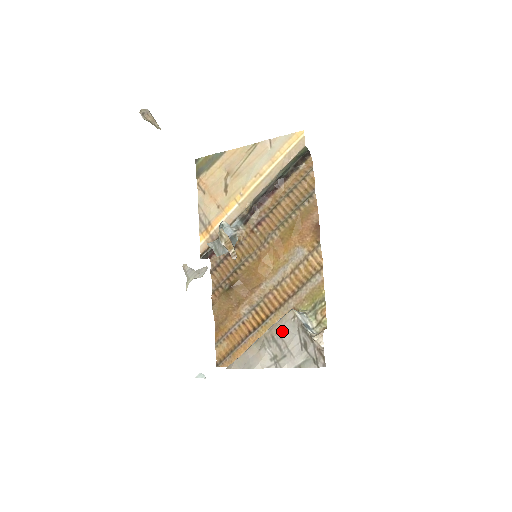
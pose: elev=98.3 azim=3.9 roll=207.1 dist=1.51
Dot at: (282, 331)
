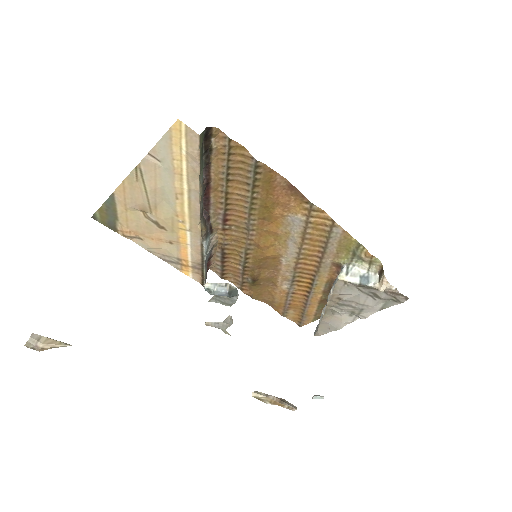
Dot at: (343, 297)
